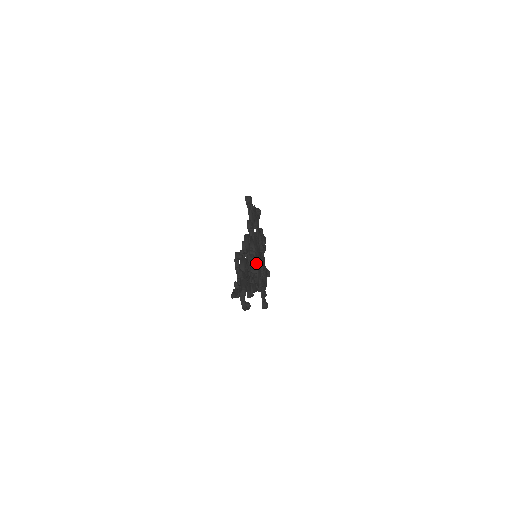
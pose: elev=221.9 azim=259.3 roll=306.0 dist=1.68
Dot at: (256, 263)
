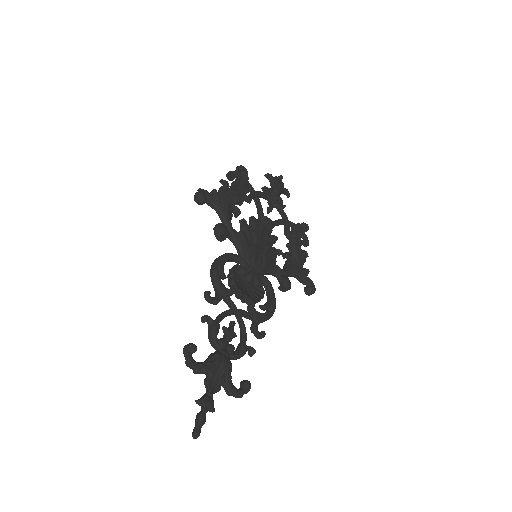
Dot at: (254, 278)
